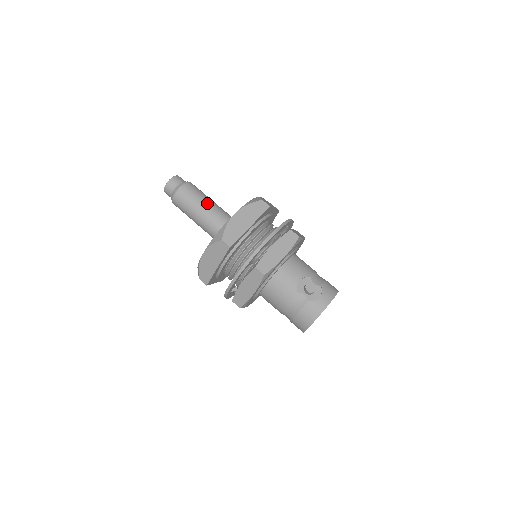
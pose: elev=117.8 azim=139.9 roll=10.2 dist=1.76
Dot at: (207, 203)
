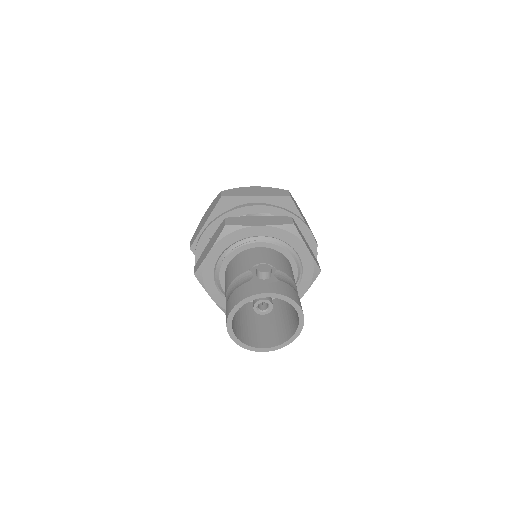
Dot at: occluded
